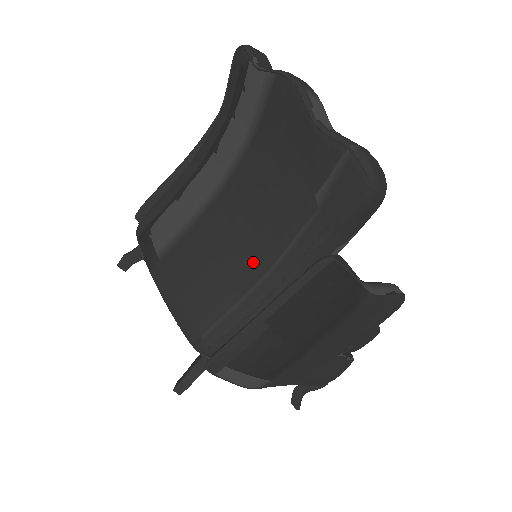
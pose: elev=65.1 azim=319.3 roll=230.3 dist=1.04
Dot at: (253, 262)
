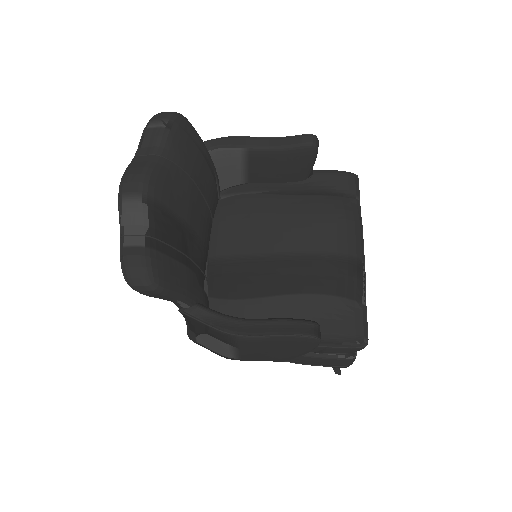
Dot at: occluded
